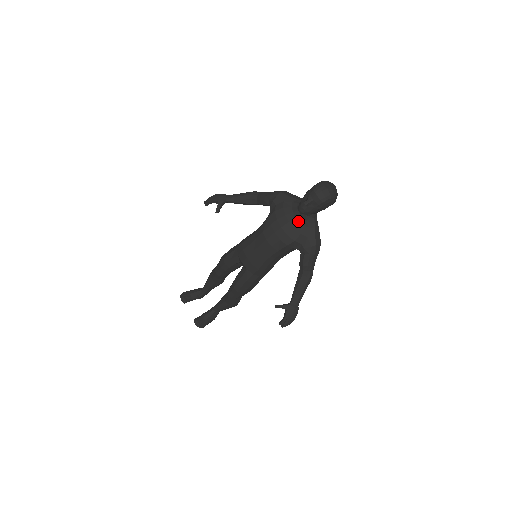
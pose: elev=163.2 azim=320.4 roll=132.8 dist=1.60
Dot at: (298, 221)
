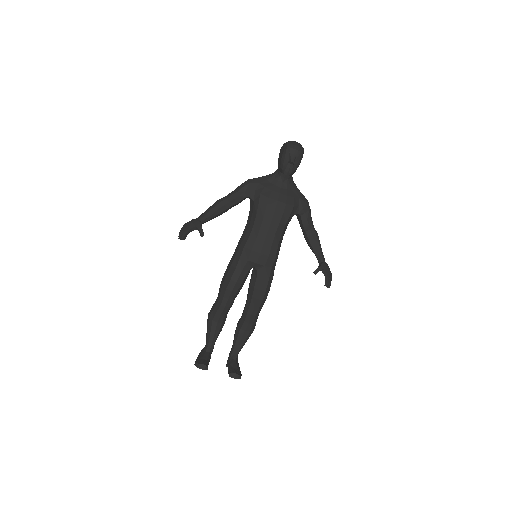
Dot at: (285, 189)
